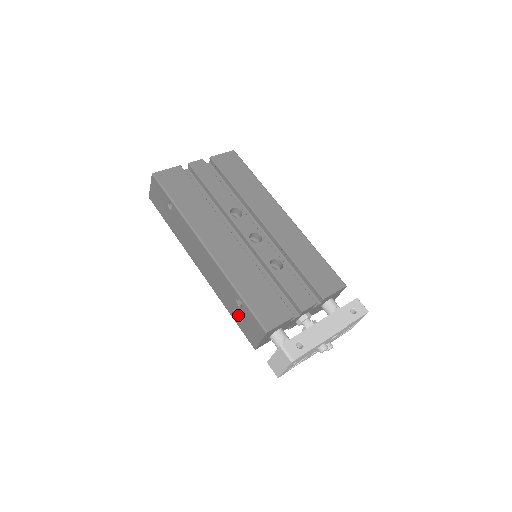
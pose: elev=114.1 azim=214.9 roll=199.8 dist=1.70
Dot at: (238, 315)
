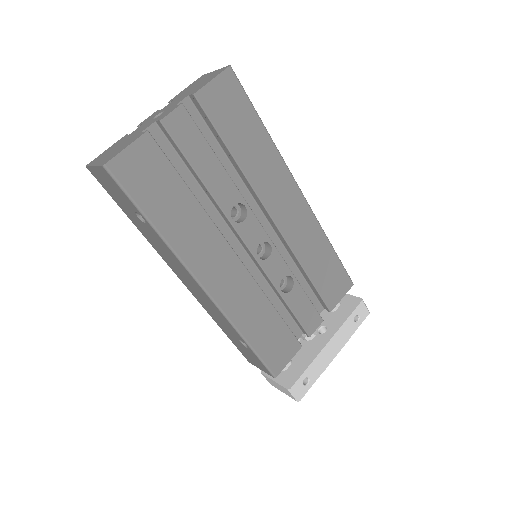
Dot at: (236, 342)
